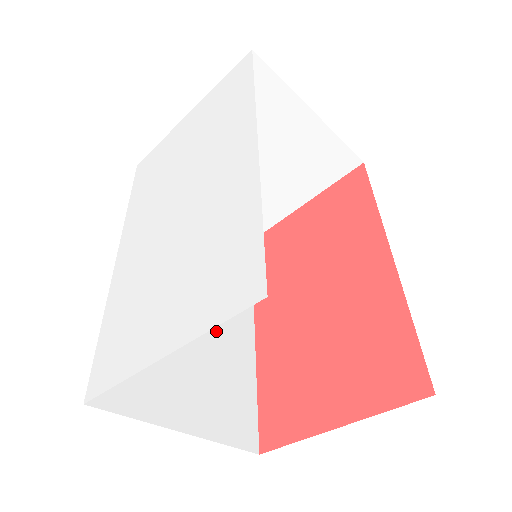
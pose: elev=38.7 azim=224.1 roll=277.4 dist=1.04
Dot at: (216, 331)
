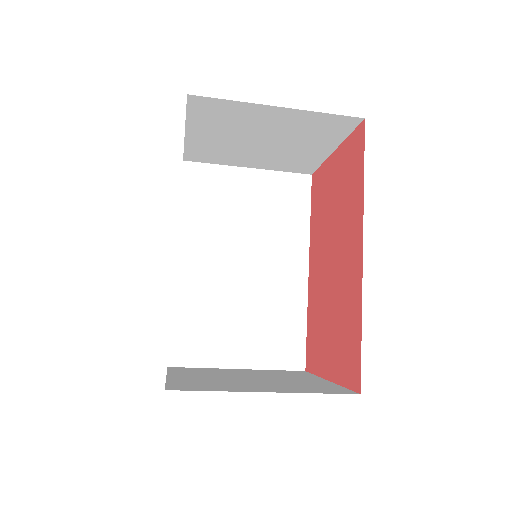
Dot at: (267, 286)
